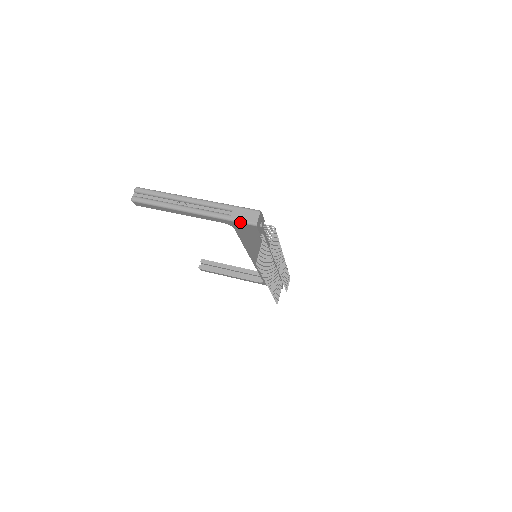
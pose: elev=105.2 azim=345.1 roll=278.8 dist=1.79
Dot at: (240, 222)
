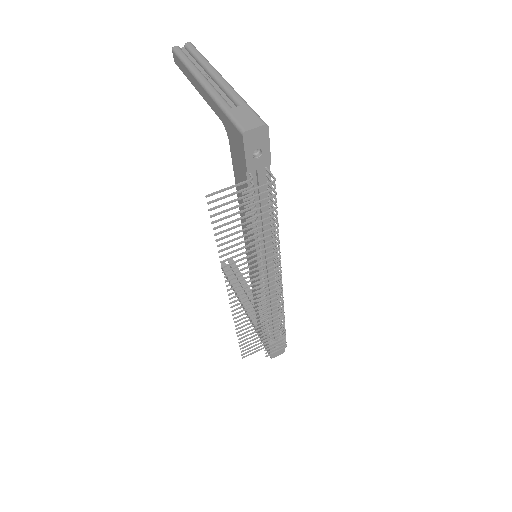
Dot at: (232, 120)
